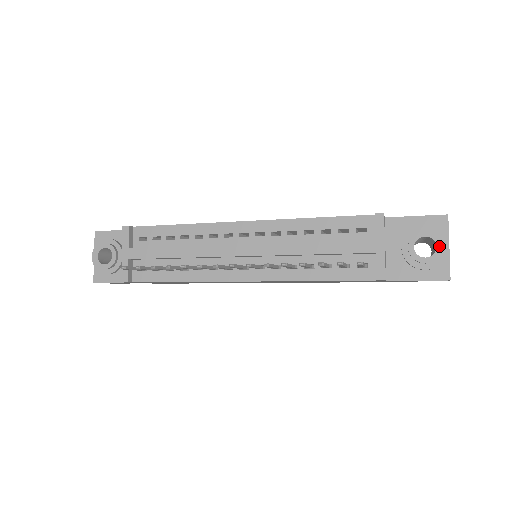
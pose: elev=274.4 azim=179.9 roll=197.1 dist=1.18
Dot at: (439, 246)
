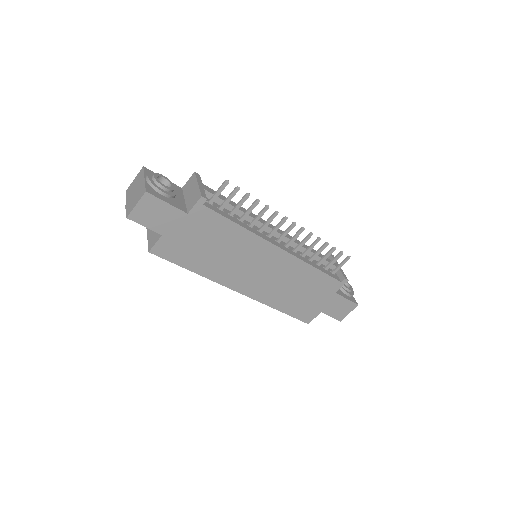
Dot at: (351, 286)
